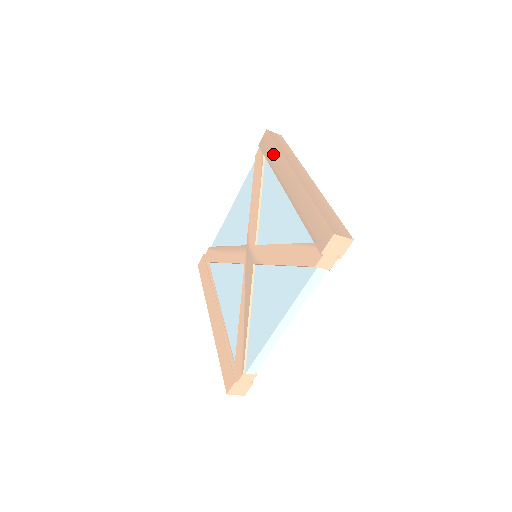
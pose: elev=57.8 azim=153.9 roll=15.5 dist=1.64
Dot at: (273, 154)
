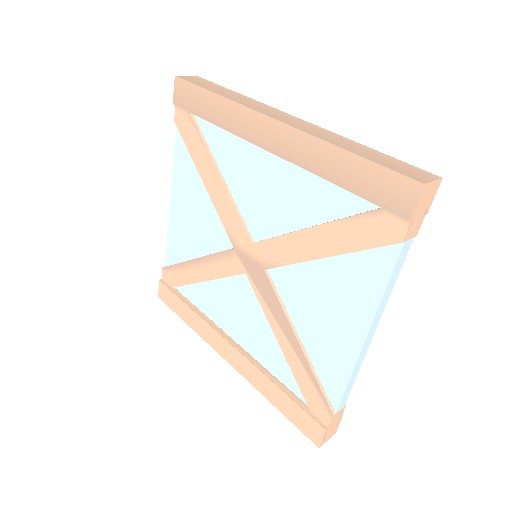
Dot at: (212, 106)
